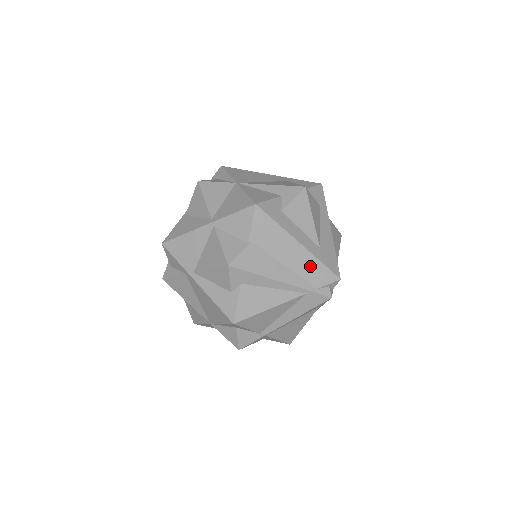
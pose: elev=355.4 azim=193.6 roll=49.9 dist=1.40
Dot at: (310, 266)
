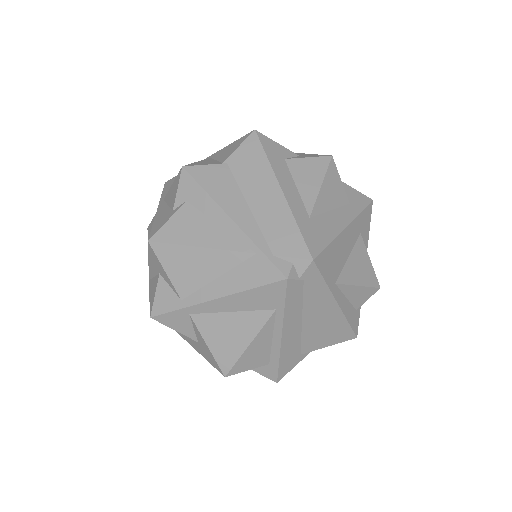
Dot at: (280, 222)
